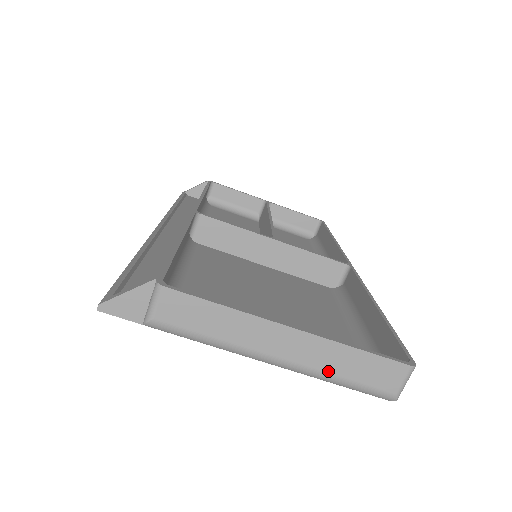
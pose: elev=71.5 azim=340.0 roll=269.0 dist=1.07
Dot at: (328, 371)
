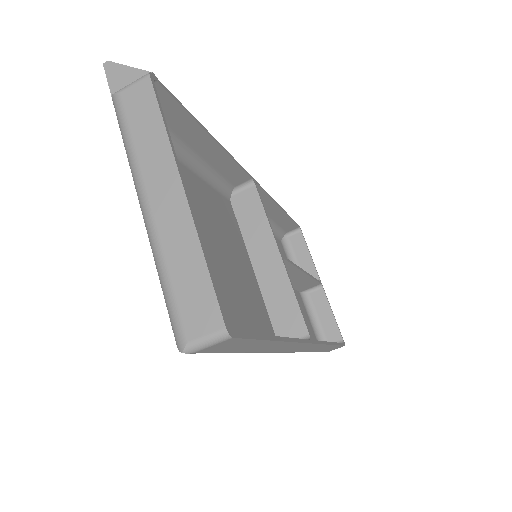
Dot at: (167, 256)
